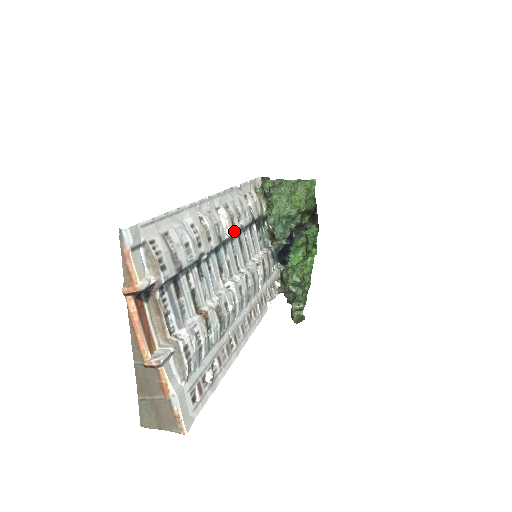
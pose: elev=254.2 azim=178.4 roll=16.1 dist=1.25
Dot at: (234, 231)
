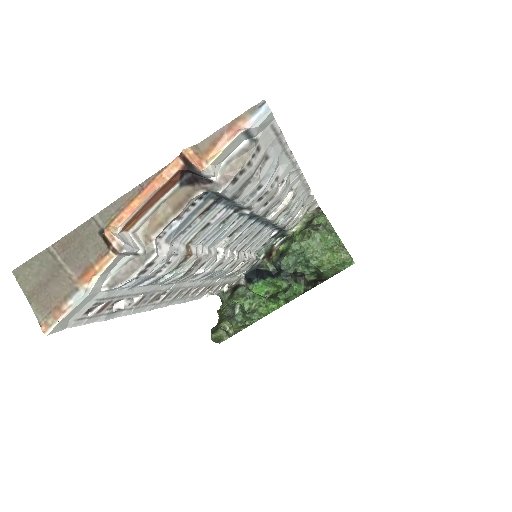
Dot at: (274, 220)
